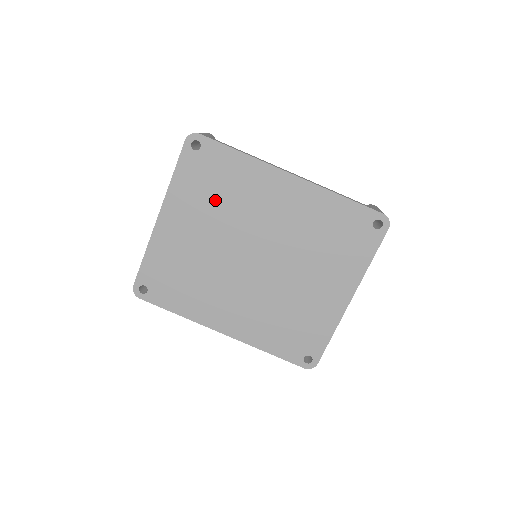
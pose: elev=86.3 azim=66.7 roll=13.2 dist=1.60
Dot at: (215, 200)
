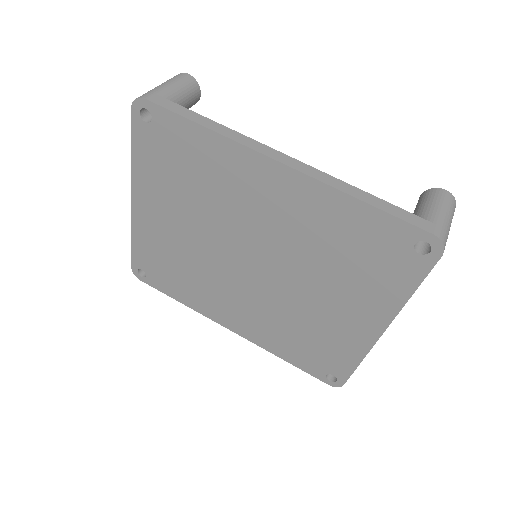
Dot at: (187, 189)
